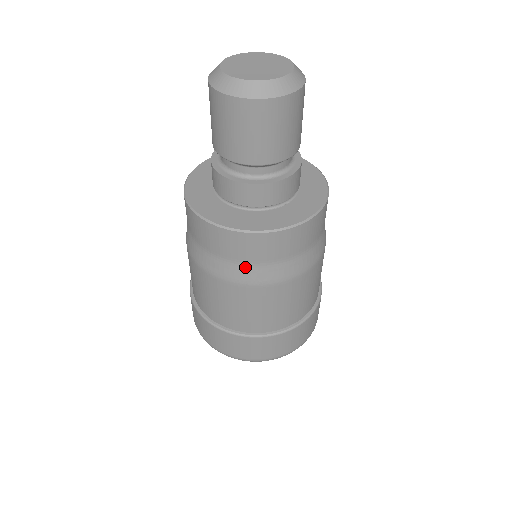
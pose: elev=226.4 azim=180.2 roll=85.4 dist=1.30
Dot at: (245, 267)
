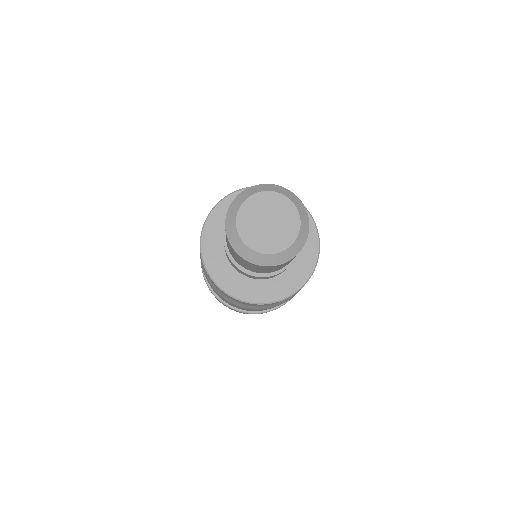
Dot at: (257, 306)
